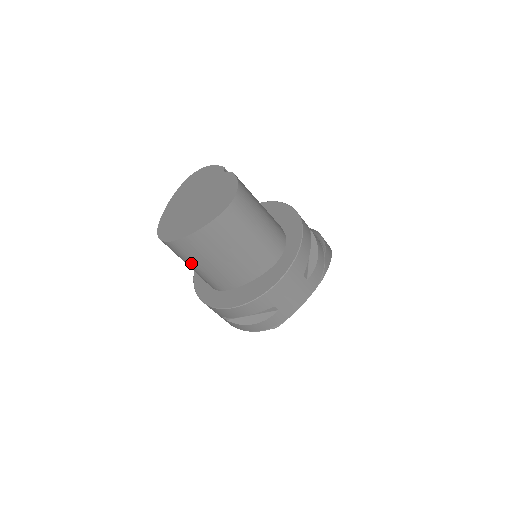
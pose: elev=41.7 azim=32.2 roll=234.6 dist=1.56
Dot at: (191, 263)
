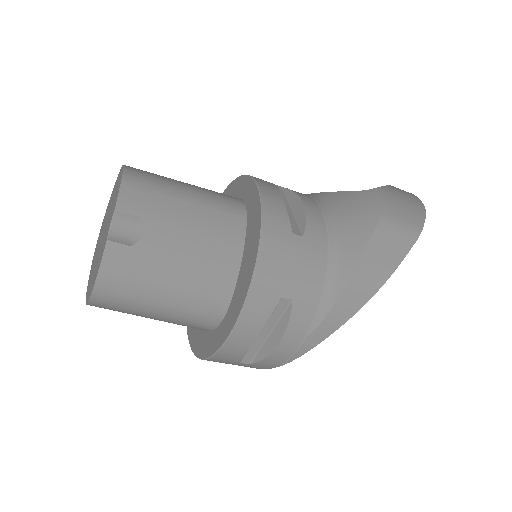
Dot at: occluded
